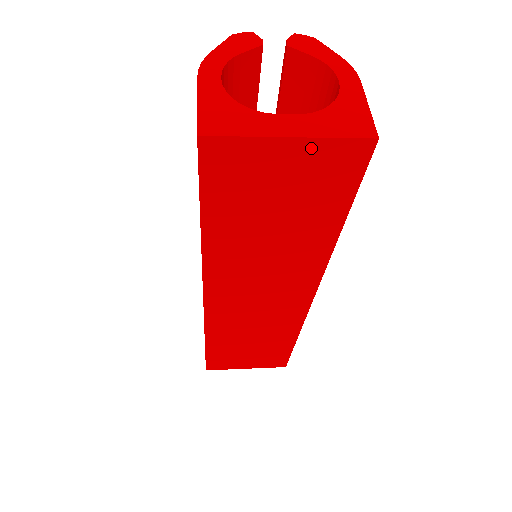
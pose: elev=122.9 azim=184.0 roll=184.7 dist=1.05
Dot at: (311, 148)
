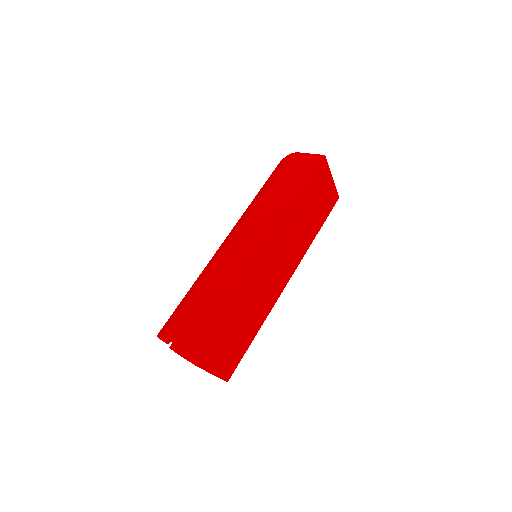
Dot at: (332, 186)
